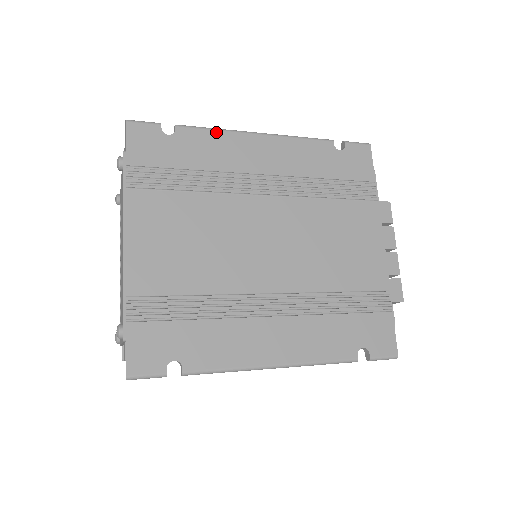
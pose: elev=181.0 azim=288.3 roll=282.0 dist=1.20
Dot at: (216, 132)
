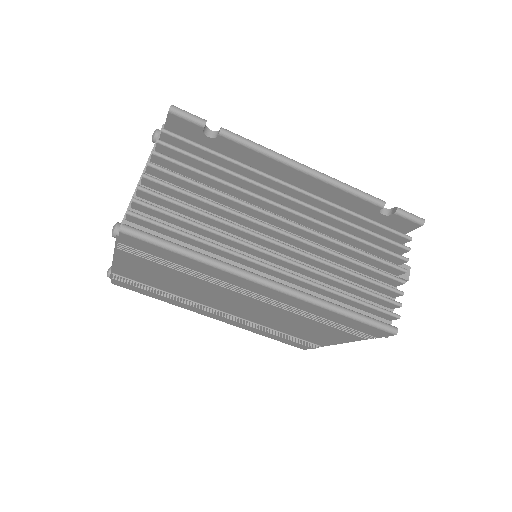
Dot at: occluded
